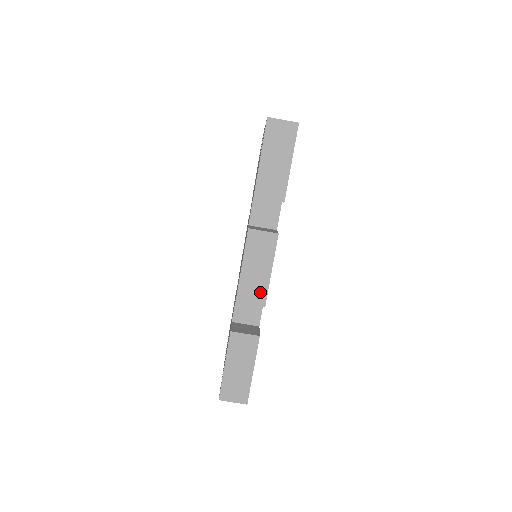
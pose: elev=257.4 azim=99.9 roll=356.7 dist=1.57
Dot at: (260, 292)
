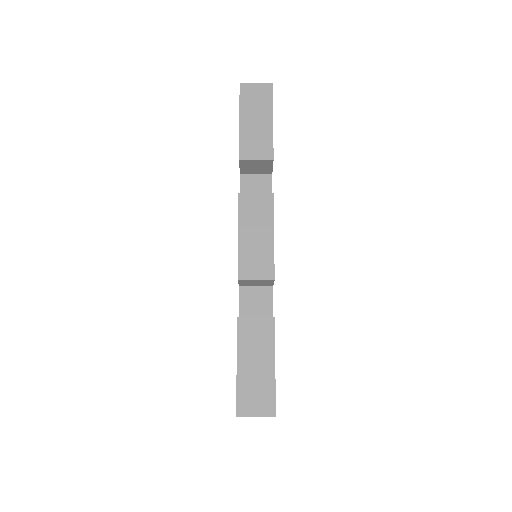
Dot at: (265, 262)
